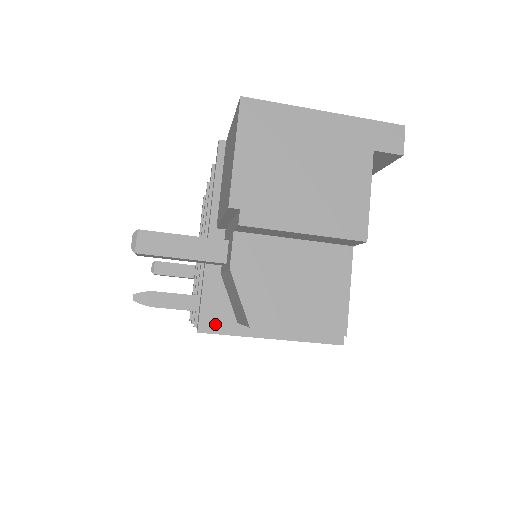
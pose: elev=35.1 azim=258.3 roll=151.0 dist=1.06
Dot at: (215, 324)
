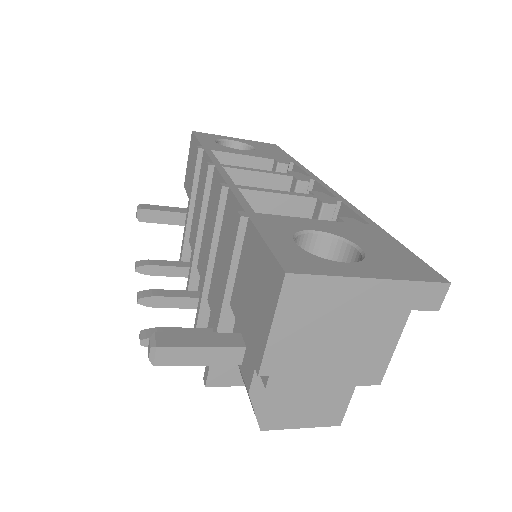
Dot at: (222, 380)
